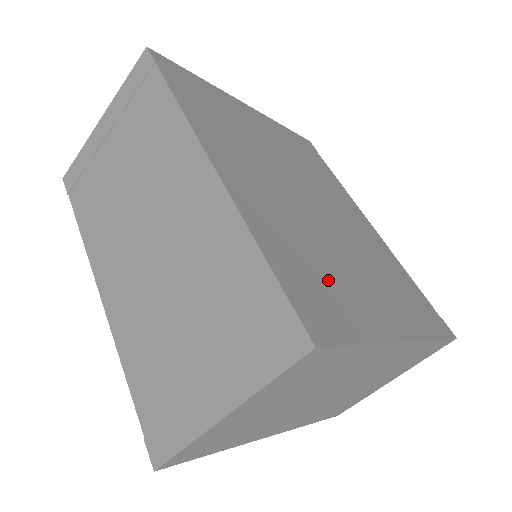
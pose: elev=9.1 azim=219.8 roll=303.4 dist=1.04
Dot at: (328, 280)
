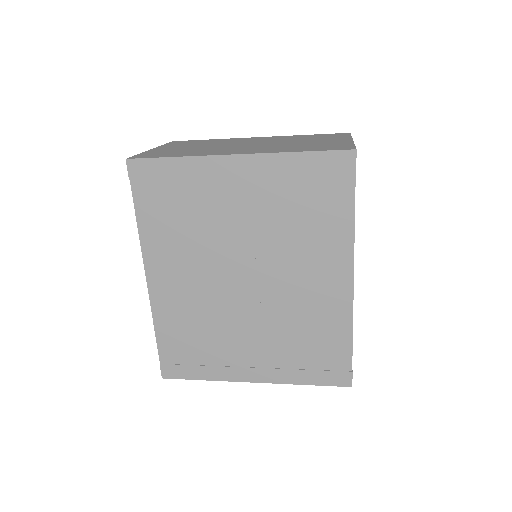
Dot at: (203, 347)
